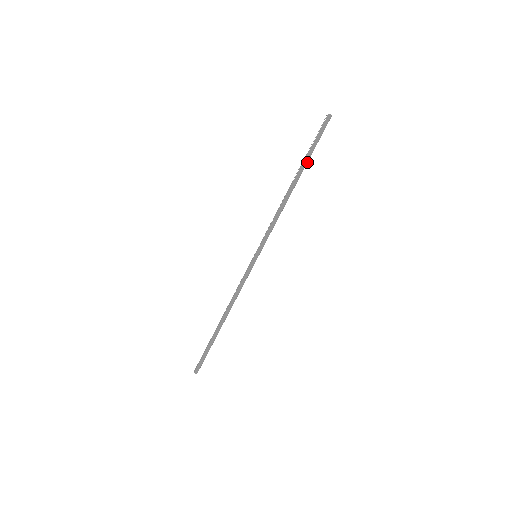
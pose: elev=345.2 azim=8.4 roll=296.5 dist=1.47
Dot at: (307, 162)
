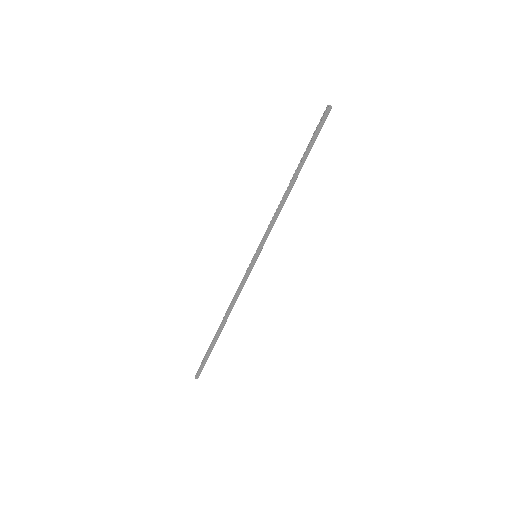
Dot at: occluded
